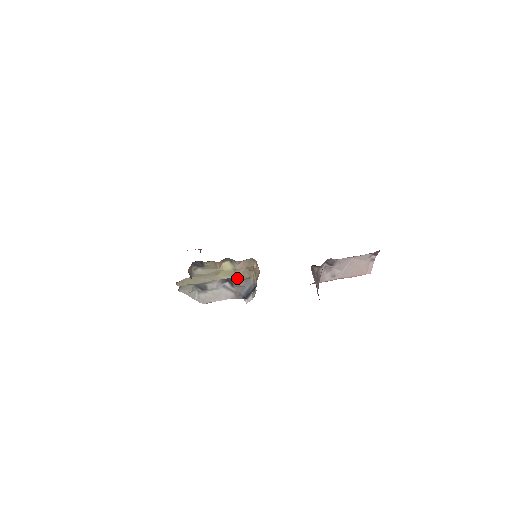
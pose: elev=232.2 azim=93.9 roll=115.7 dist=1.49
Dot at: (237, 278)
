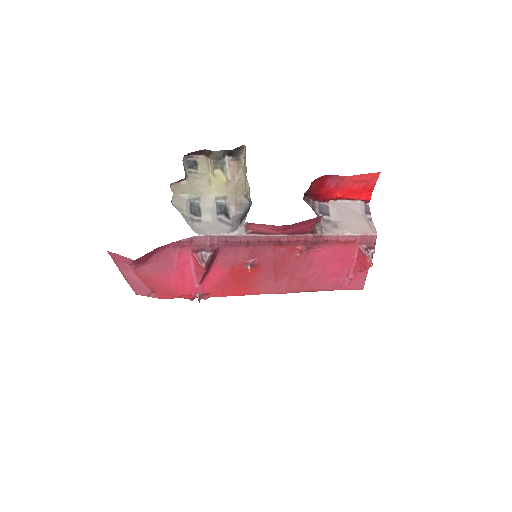
Dot at: (231, 198)
